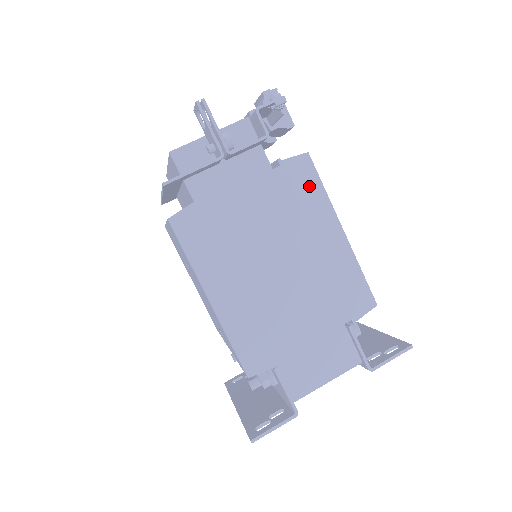
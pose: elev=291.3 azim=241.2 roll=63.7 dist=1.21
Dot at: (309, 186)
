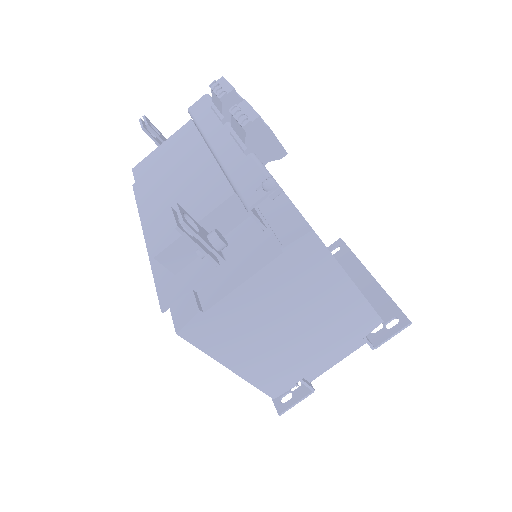
Dot at: (316, 259)
